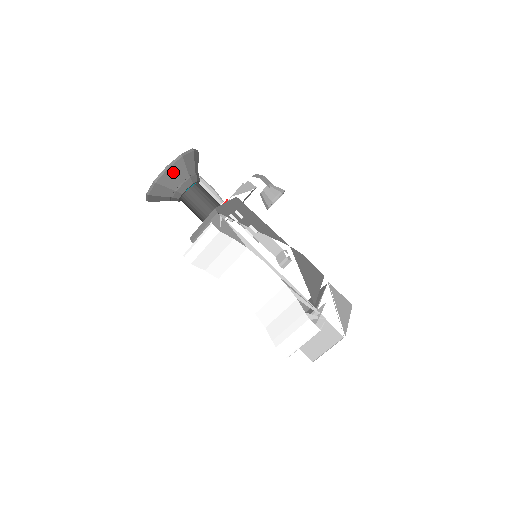
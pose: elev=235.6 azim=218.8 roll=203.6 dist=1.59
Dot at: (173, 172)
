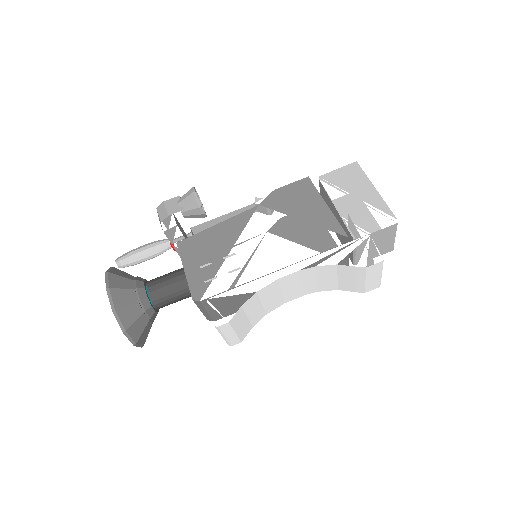
Dot at: (130, 324)
